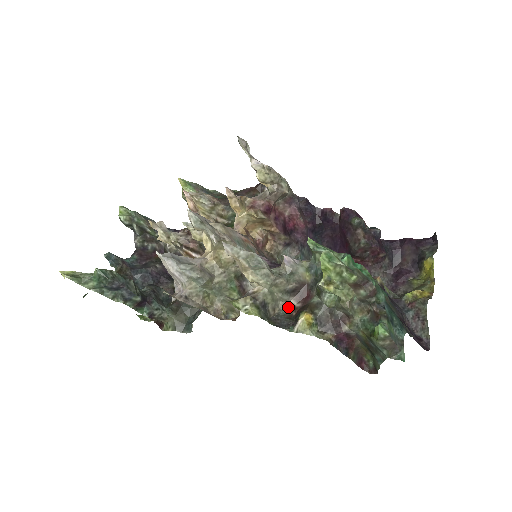
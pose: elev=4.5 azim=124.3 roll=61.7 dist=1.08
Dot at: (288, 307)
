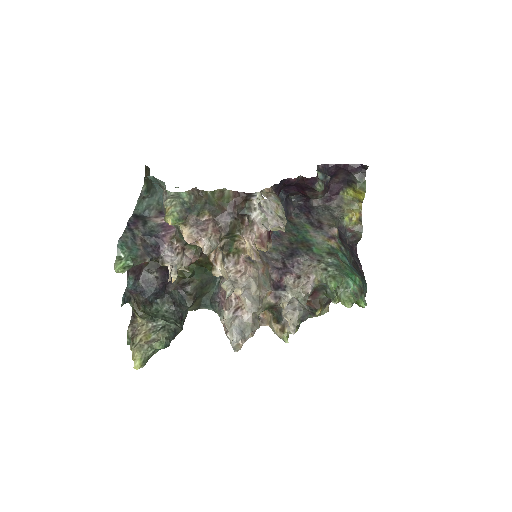
Dot at: occluded
